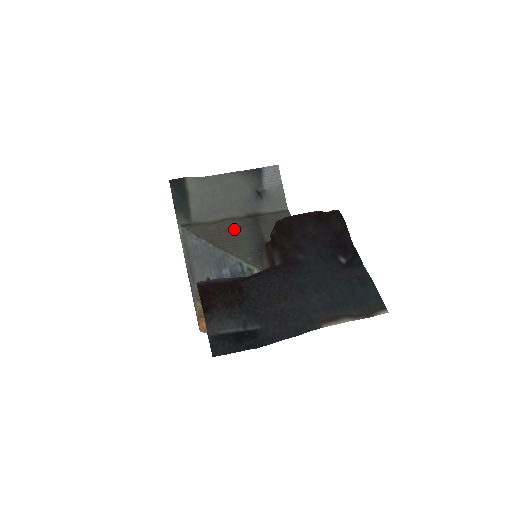
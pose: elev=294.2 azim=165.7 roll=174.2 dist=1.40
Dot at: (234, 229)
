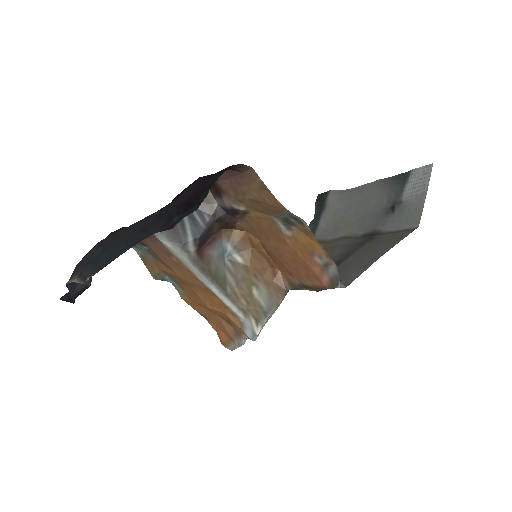
Dot at: (334, 247)
